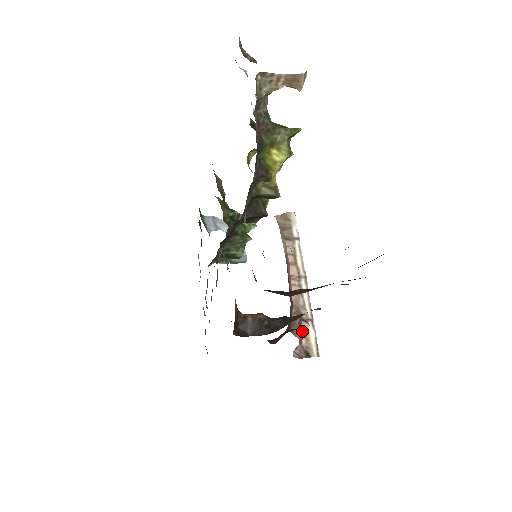
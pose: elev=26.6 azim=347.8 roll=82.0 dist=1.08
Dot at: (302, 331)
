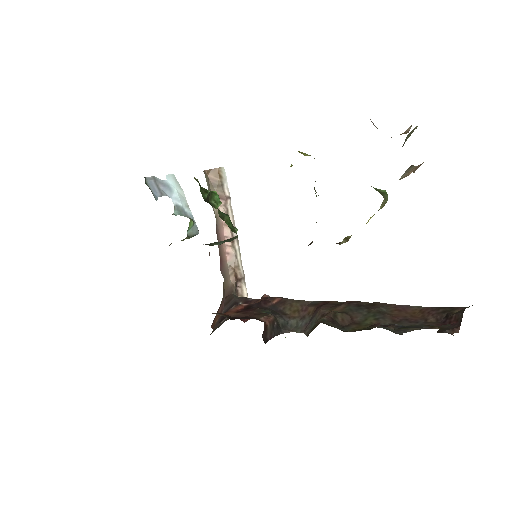
Dot at: (238, 290)
